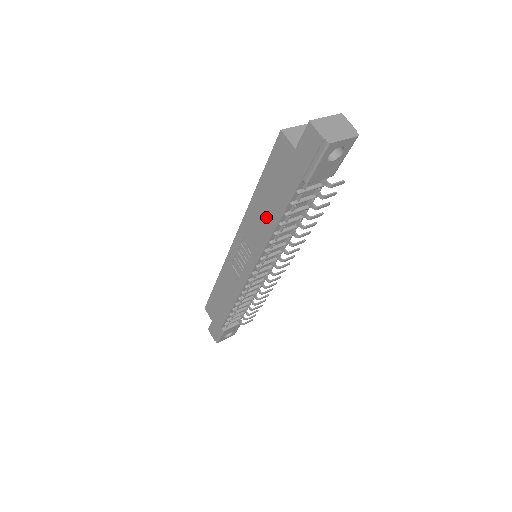
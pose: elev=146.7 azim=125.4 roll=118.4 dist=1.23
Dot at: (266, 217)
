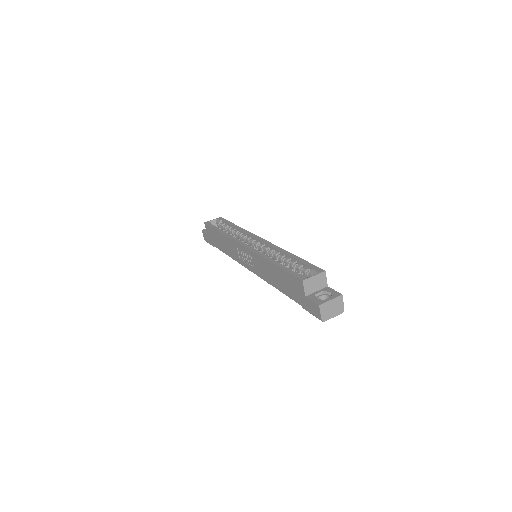
Dot at: (272, 278)
